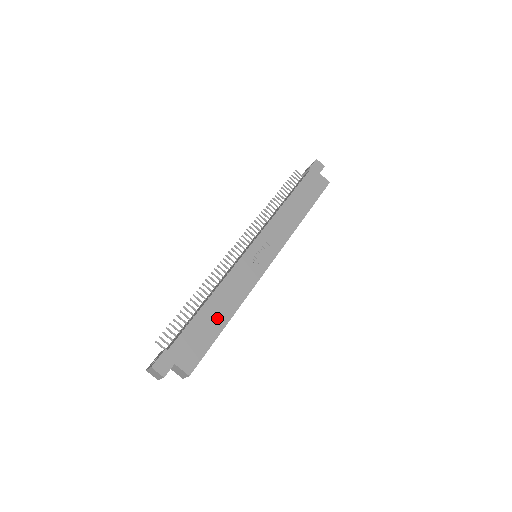
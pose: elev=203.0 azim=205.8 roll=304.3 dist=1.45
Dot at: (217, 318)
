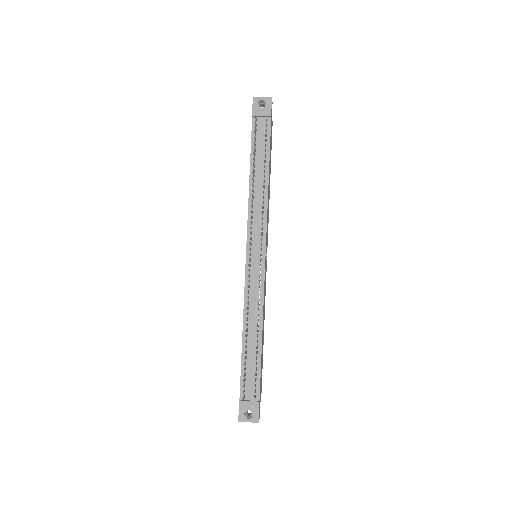
Dot at: occluded
